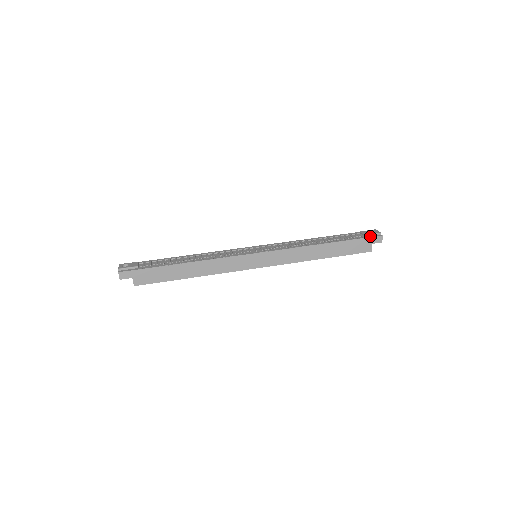
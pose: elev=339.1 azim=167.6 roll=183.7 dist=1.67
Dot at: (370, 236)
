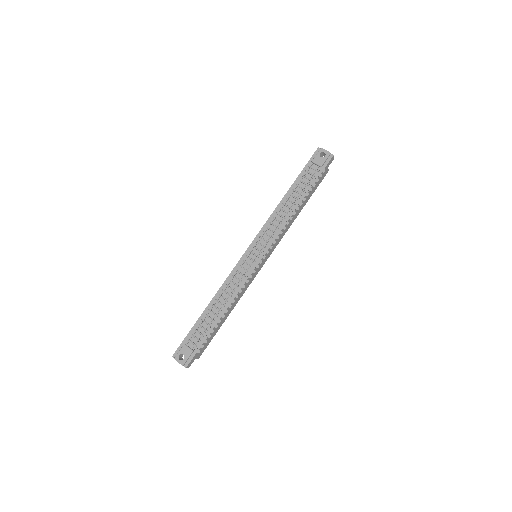
Dot at: (325, 164)
